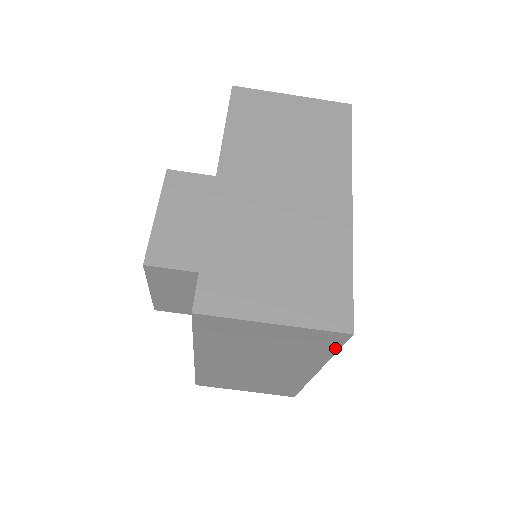
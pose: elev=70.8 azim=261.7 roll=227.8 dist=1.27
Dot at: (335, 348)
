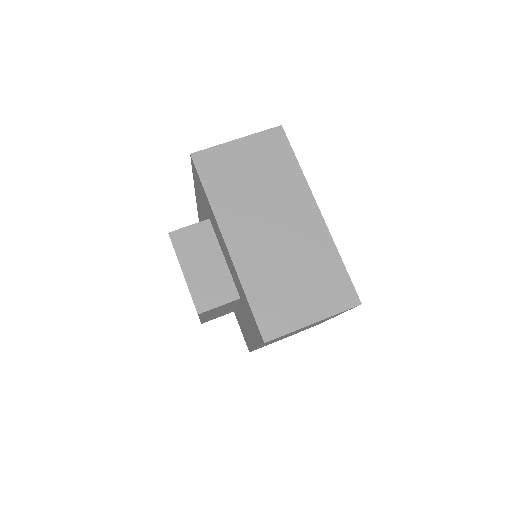
Dot at: (290, 152)
